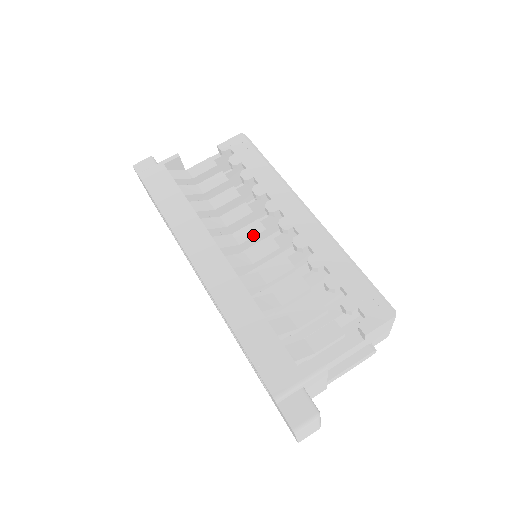
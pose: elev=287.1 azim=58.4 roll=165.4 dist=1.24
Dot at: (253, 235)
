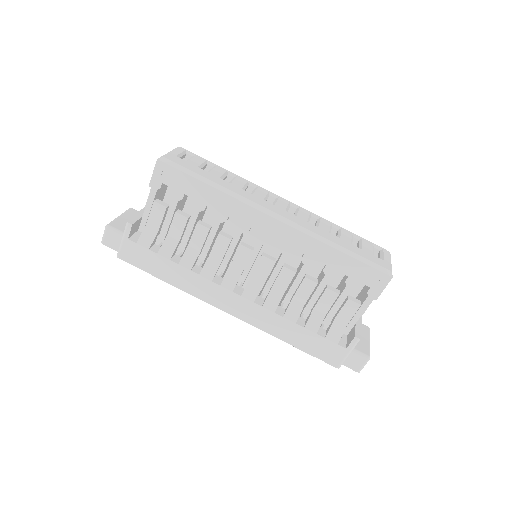
Dot at: (246, 260)
